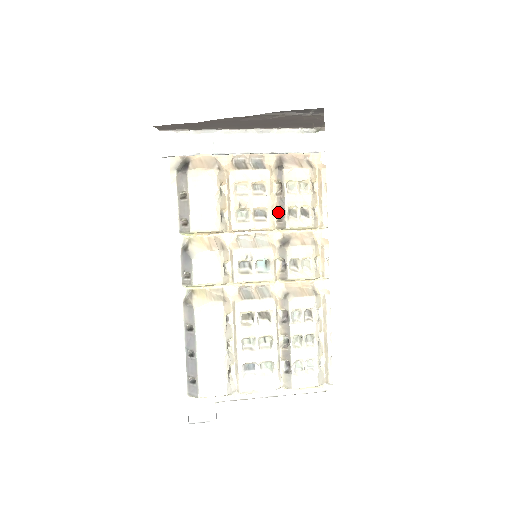
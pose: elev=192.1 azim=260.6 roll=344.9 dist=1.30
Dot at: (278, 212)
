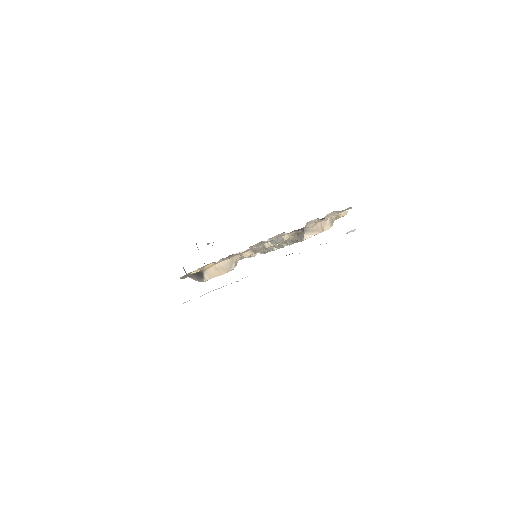
Dot at: occluded
